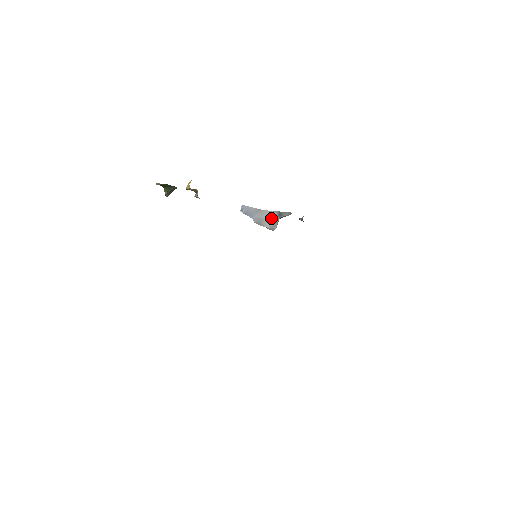
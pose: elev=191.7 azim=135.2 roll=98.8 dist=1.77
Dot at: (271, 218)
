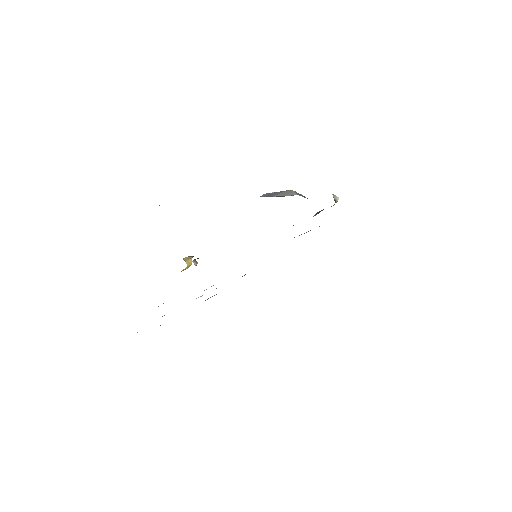
Dot at: (297, 194)
